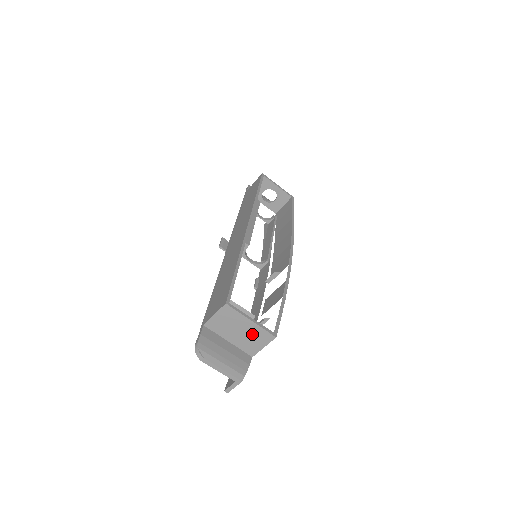
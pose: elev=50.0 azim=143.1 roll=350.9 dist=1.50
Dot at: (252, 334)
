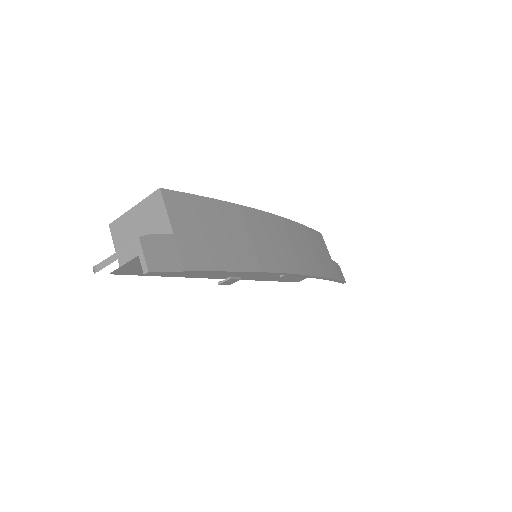
Dot at: (147, 216)
